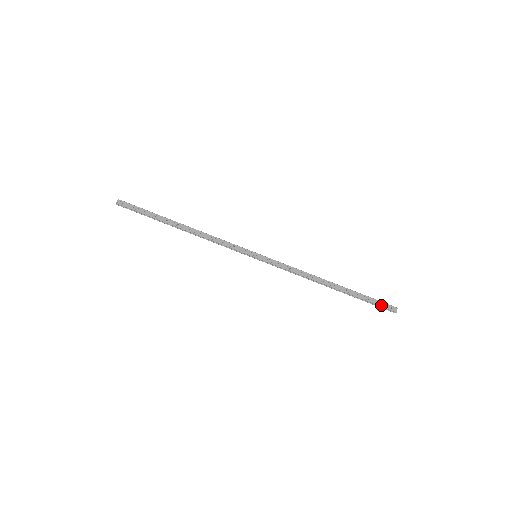
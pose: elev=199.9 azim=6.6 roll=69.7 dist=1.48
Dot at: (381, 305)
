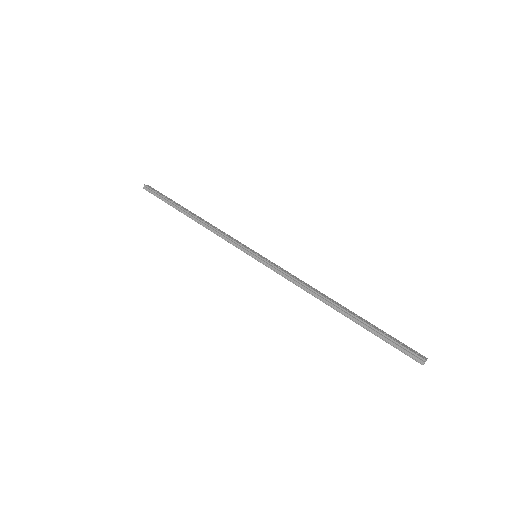
Dot at: (403, 345)
